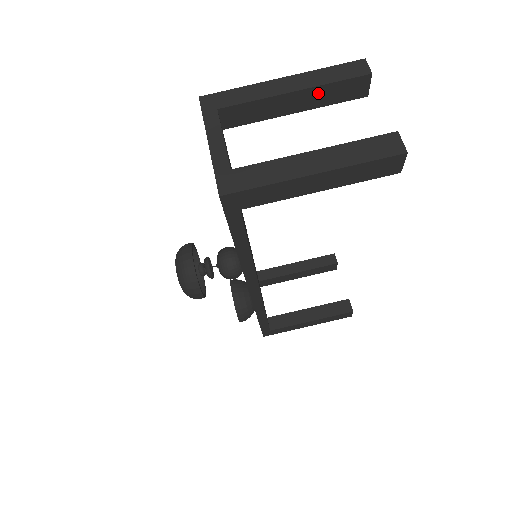
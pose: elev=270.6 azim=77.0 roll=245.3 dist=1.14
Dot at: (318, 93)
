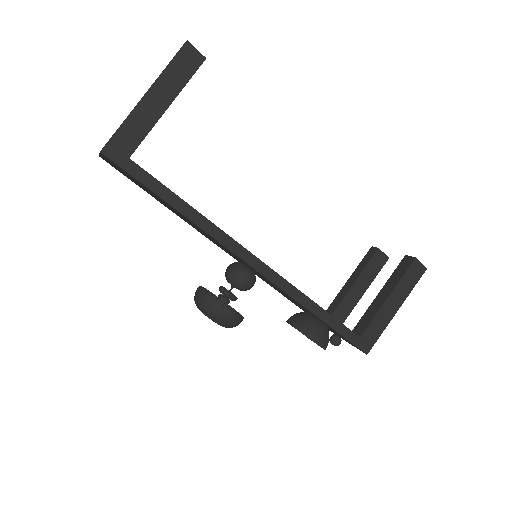
Dot at: occluded
